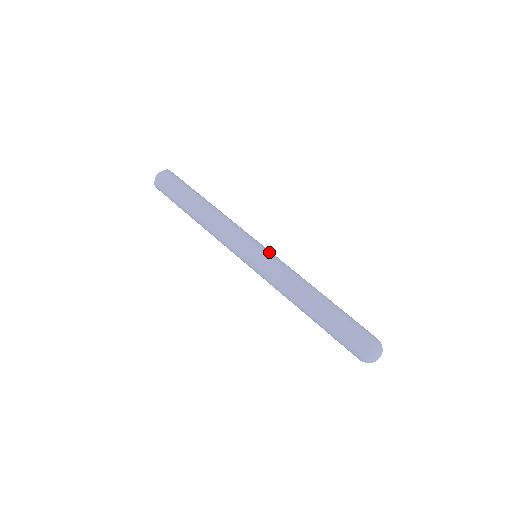
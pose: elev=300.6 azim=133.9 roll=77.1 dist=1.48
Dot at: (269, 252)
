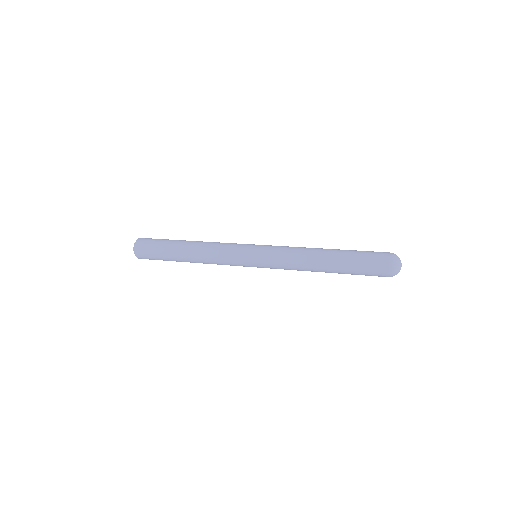
Dot at: (264, 246)
